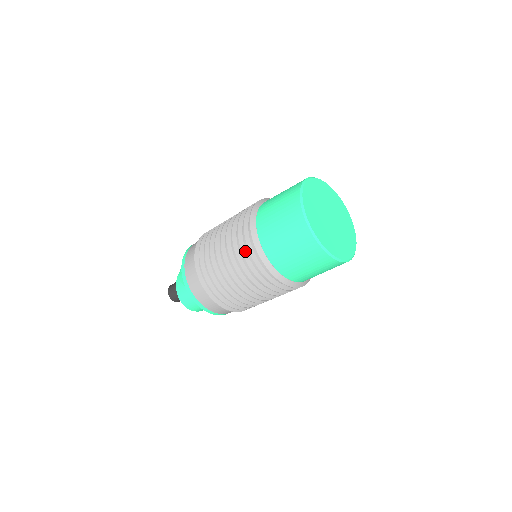
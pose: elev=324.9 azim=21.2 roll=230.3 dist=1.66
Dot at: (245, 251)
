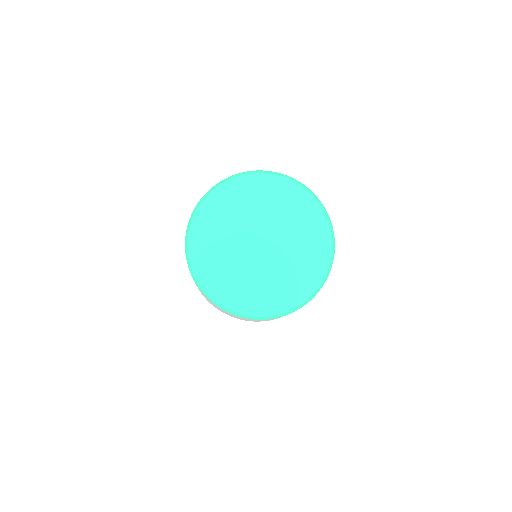
Dot at: occluded
